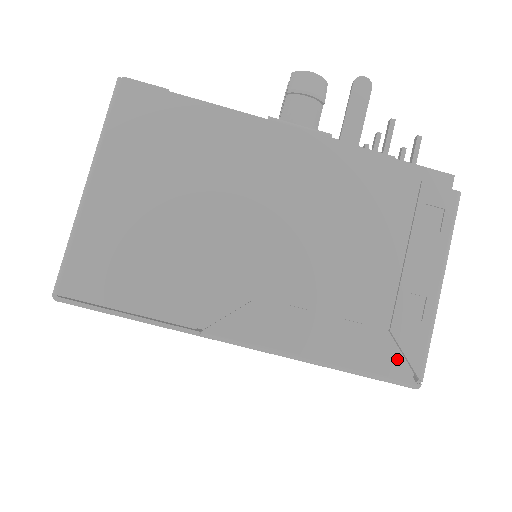
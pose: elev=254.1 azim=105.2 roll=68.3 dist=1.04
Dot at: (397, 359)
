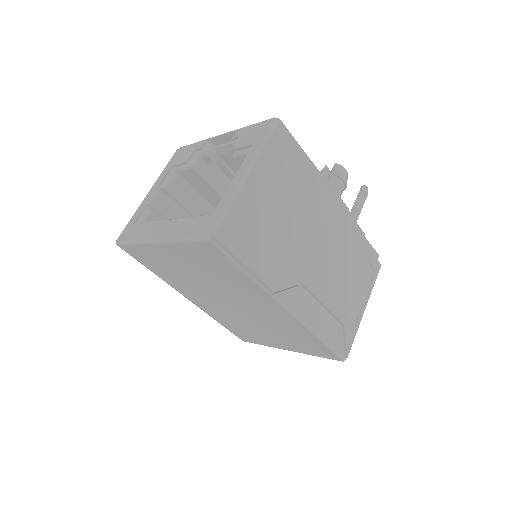
Dot at: (343, 342)
